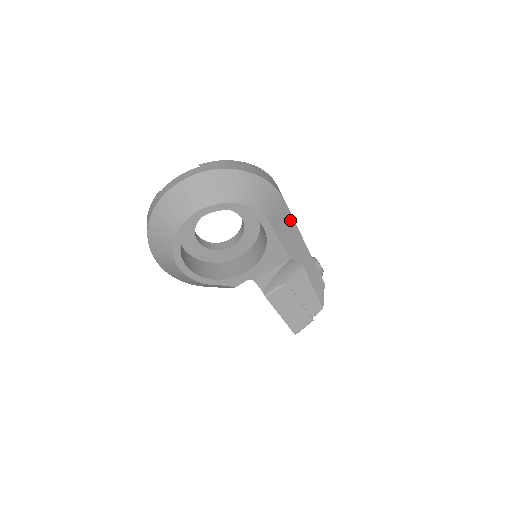
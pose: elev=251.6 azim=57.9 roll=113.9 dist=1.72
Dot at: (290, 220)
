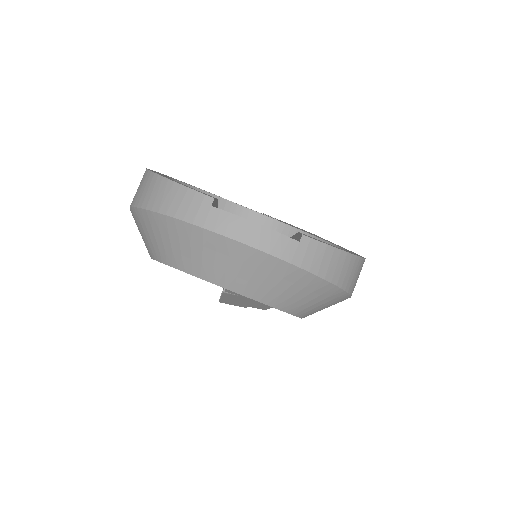
Dot at: occluded
